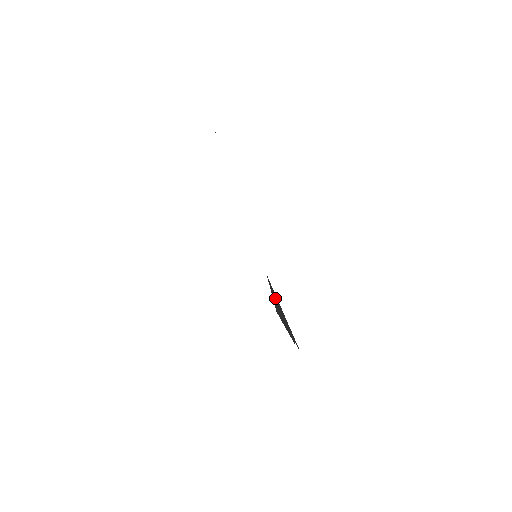
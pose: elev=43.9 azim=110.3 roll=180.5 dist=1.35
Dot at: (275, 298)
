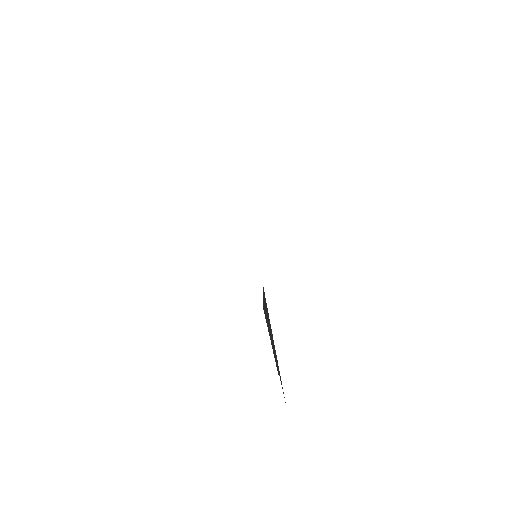
Dot at: (266, 307)
